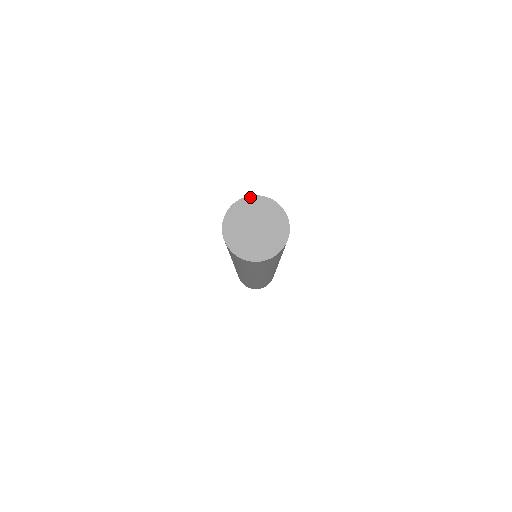
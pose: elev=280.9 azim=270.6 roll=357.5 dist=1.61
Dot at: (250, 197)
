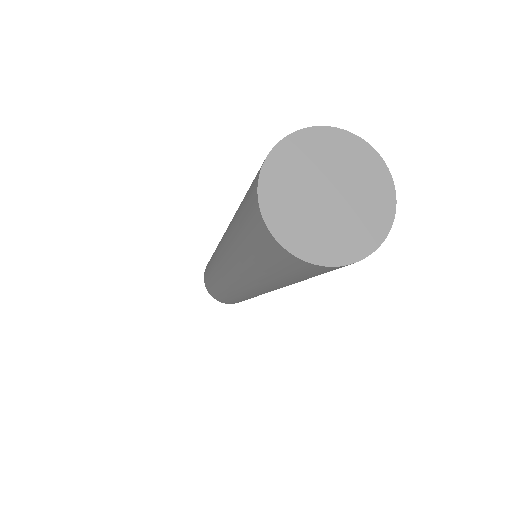
Dot at: (374, 151)
